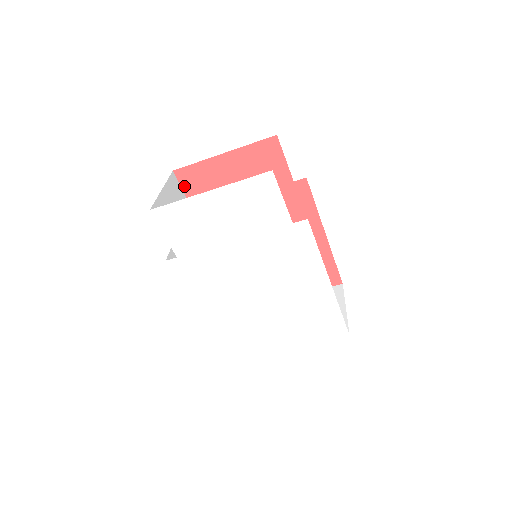
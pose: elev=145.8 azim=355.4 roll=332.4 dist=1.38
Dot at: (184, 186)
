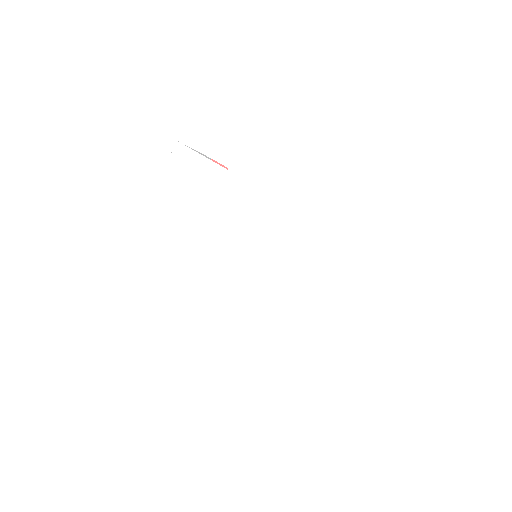
Dot at: occluded
